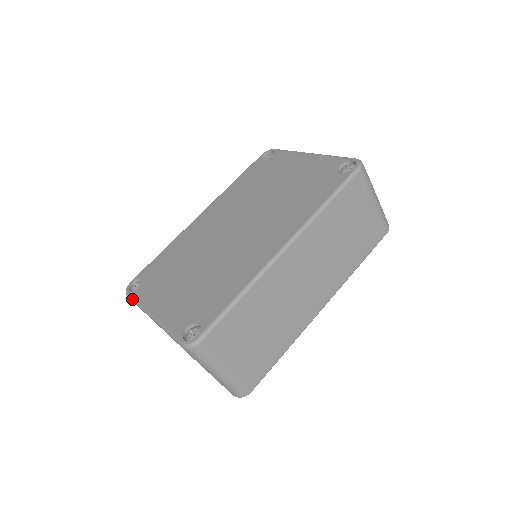
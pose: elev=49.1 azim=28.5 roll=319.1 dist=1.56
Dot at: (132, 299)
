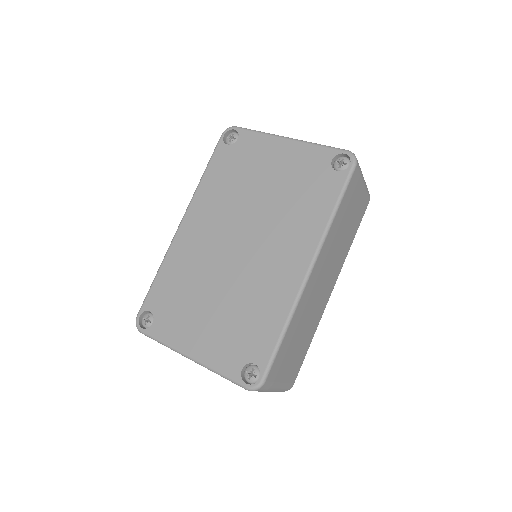
Dot at: occluded
